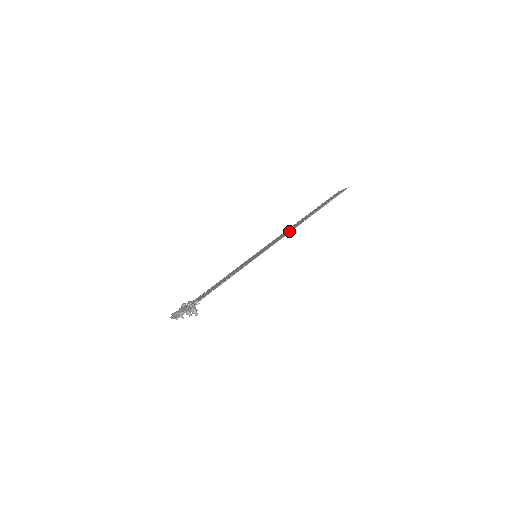
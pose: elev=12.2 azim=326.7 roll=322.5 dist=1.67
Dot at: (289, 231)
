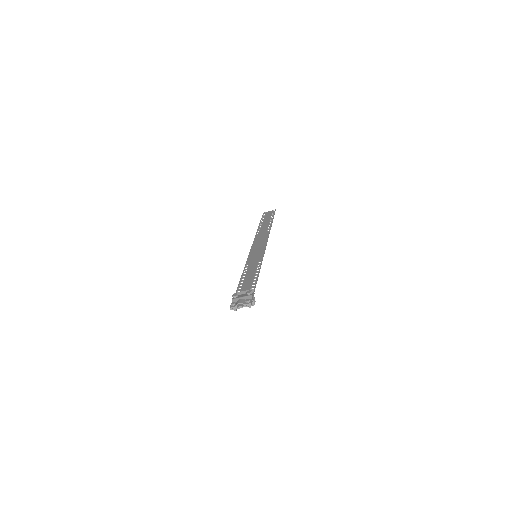
Dot at: (266, 237)
